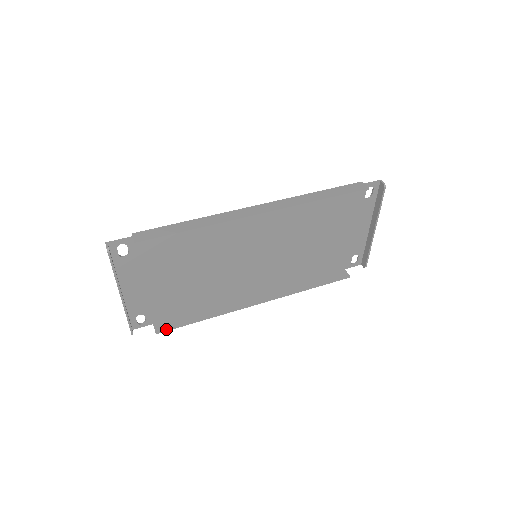
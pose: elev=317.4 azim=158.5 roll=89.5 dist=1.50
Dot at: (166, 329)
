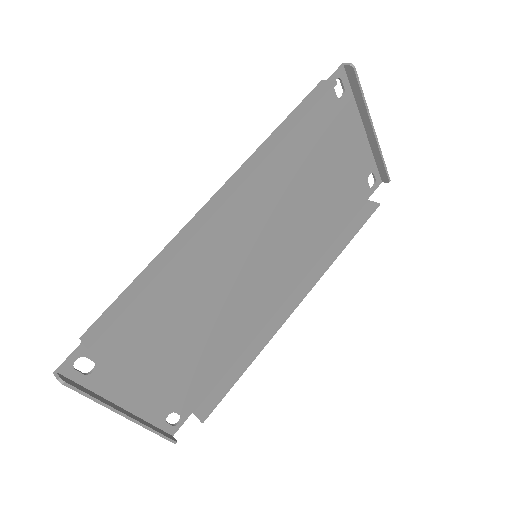
Dot at: (210, 409)
